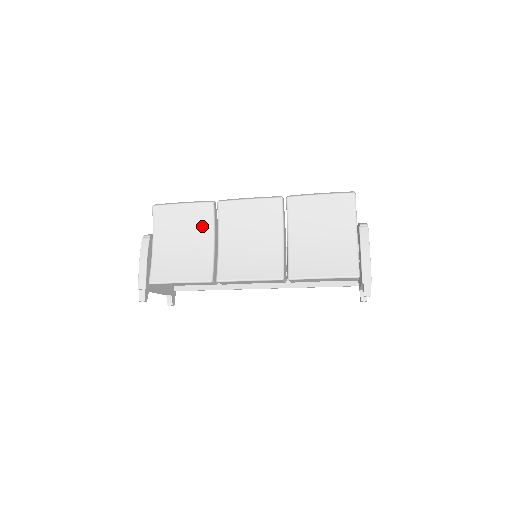
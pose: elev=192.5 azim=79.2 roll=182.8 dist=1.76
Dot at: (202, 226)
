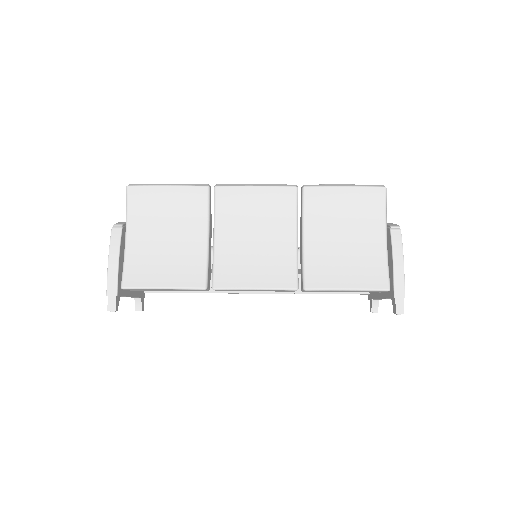
Dot at: (193, 216)
